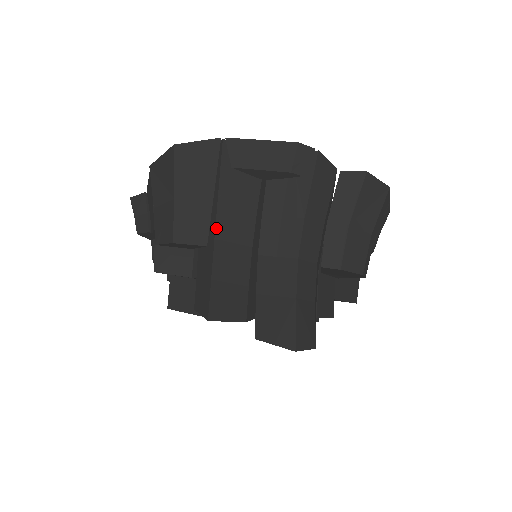
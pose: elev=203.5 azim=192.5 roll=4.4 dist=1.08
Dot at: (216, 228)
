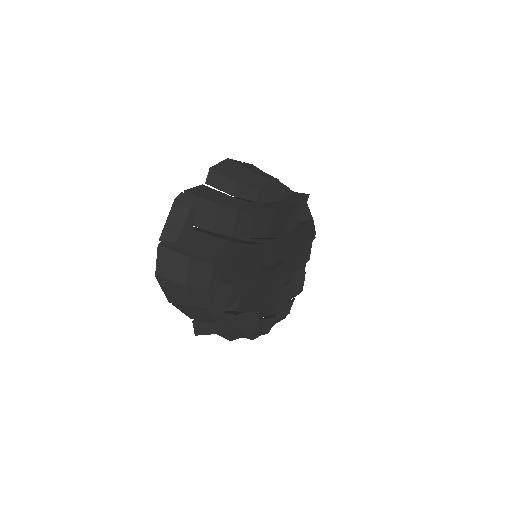
Dot at: (204, 257)
